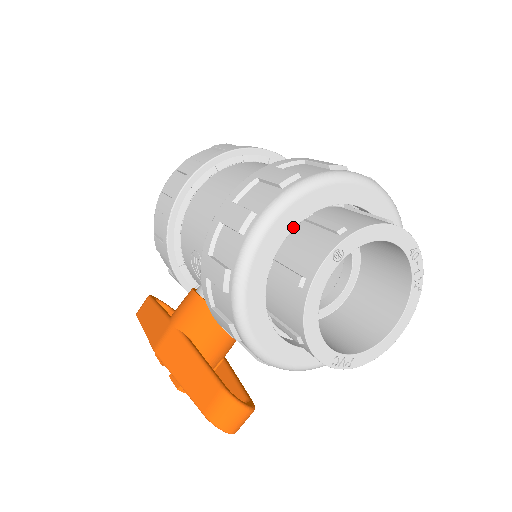
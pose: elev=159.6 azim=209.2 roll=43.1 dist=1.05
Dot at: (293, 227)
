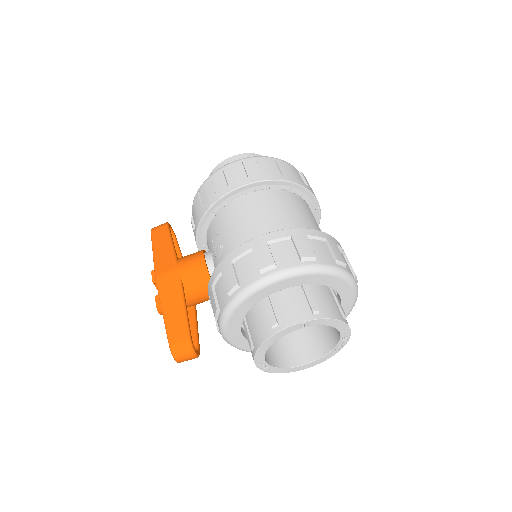
Dot at: (291, 286)
